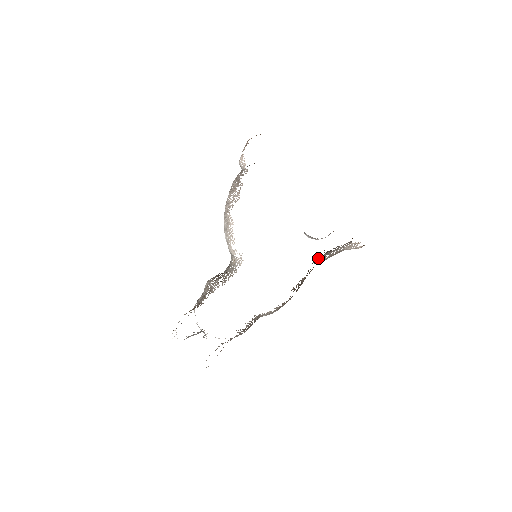
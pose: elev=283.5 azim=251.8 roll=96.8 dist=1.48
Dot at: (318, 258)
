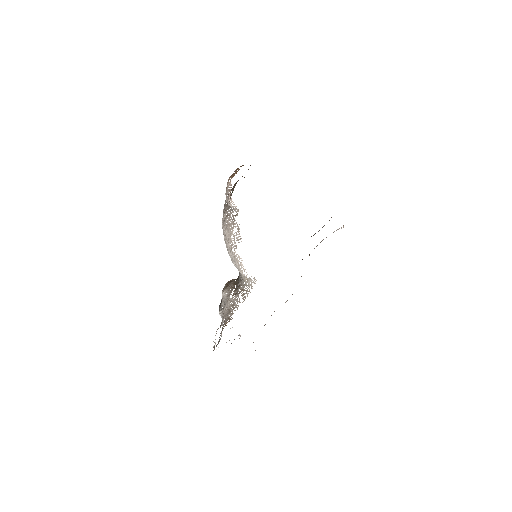
Dot at: occluded
